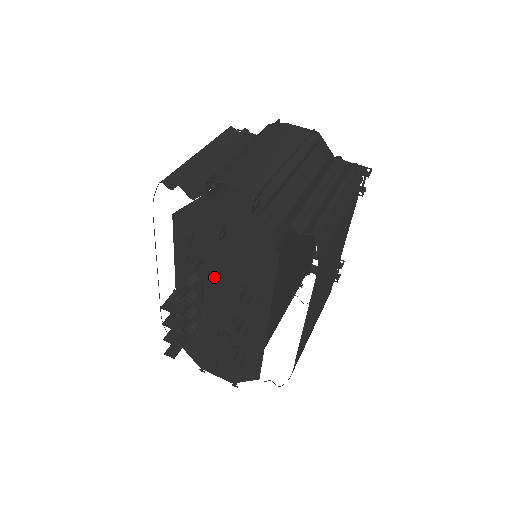
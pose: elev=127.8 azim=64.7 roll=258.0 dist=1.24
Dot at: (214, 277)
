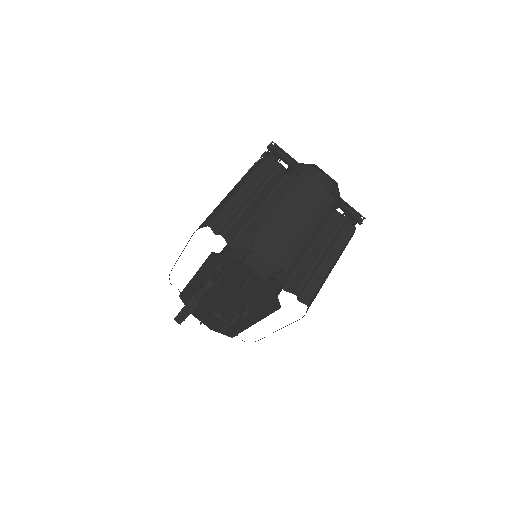
Dot at: (226, 290)
